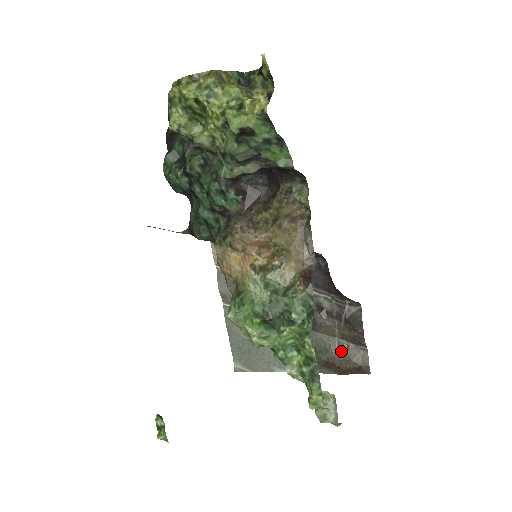
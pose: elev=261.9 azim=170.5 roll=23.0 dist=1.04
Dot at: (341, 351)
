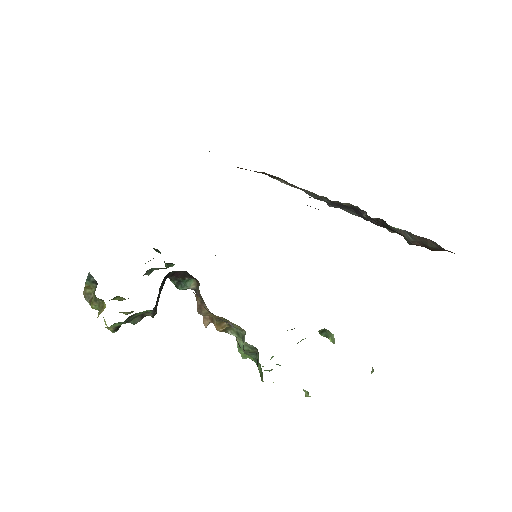
Dot at: (414, 240)
